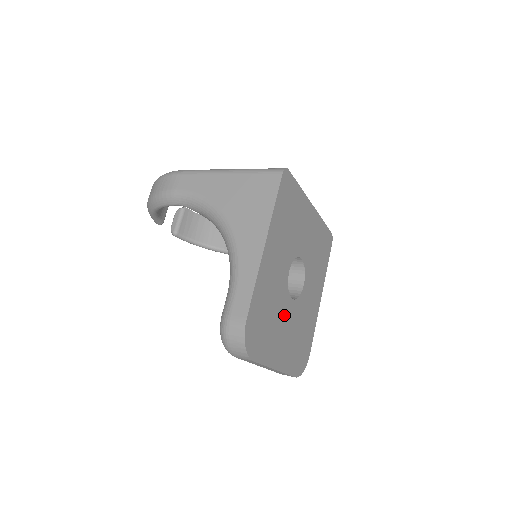
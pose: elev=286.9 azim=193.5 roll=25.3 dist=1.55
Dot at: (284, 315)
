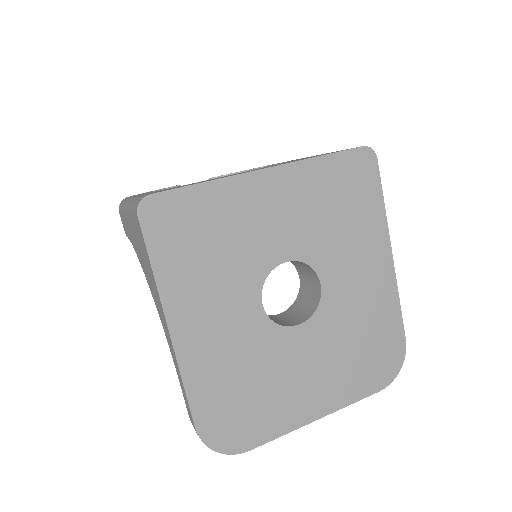
Dot at: (290, 356)
